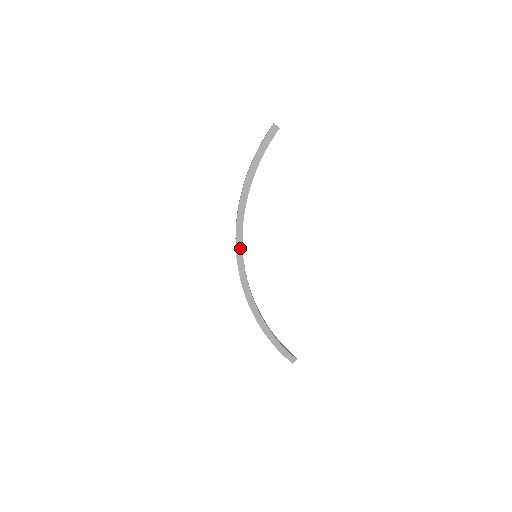
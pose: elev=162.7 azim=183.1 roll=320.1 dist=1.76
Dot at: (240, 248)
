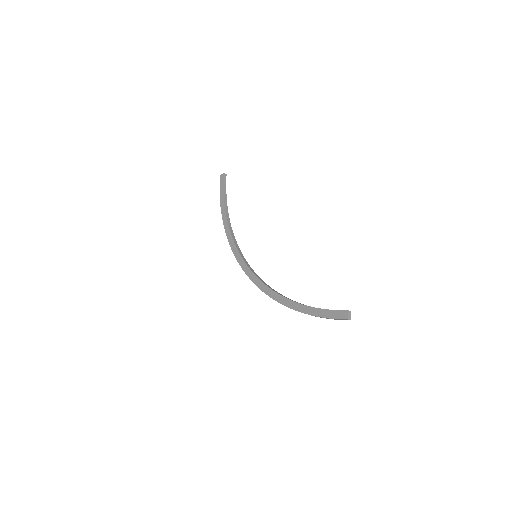
Dot at: (242, 262)
